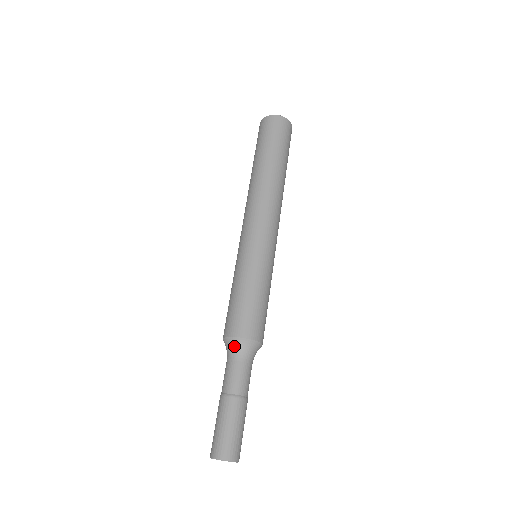
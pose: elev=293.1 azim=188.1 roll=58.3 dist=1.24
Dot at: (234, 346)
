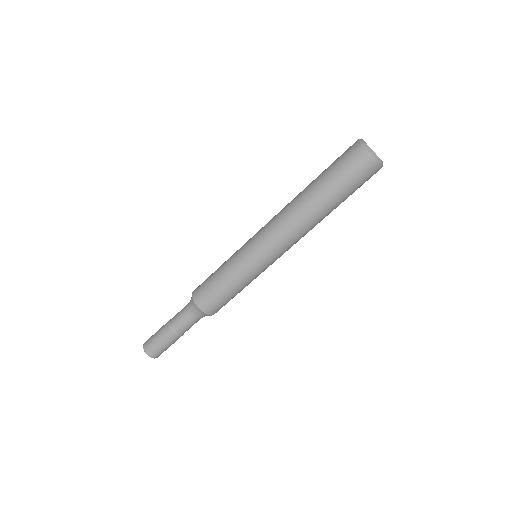
Dot at: (195, 310)
